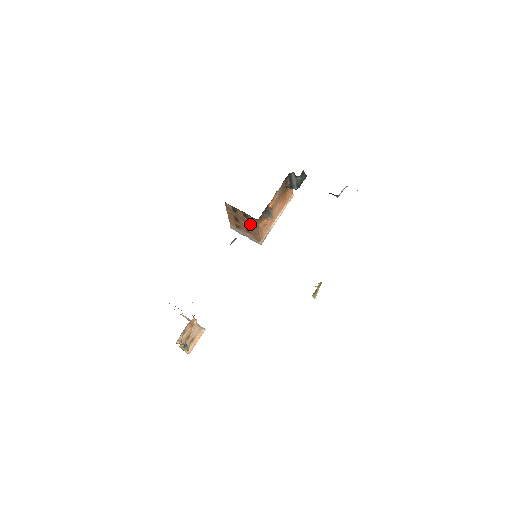
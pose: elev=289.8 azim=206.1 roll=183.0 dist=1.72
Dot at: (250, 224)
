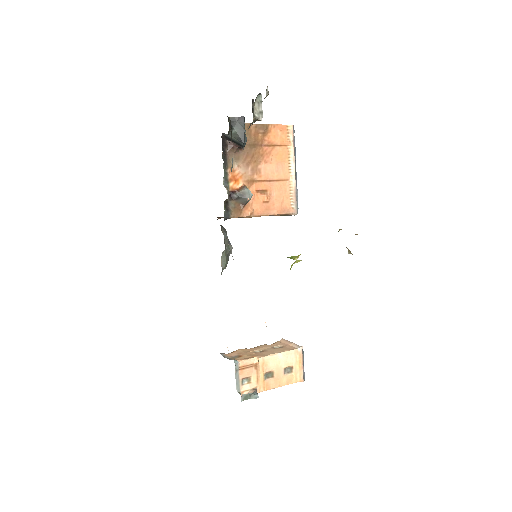
Dot at: occluded
